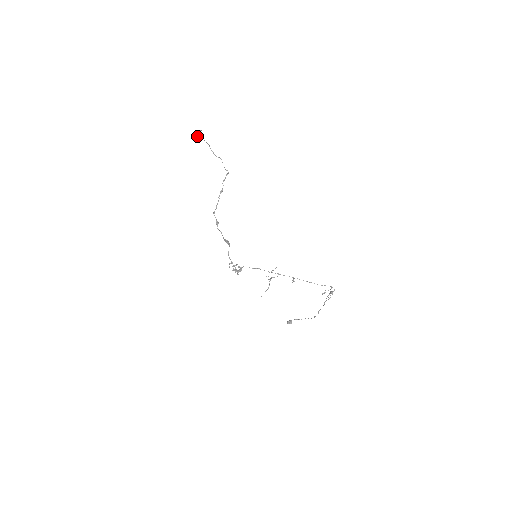
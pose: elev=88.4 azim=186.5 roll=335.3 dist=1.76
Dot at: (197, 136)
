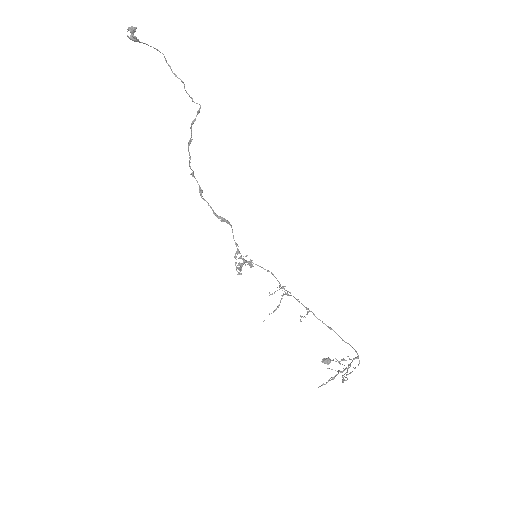
Dot at: (132, 39)
